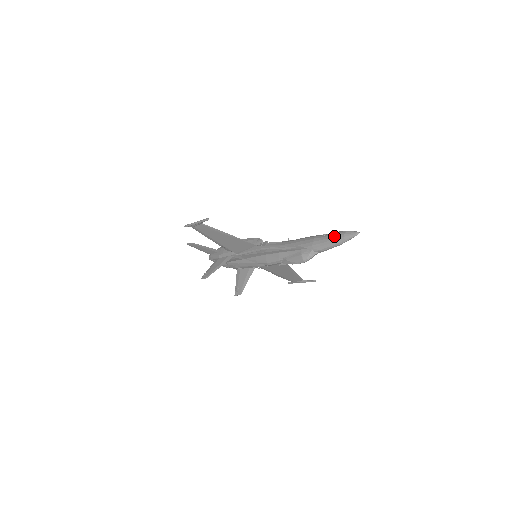
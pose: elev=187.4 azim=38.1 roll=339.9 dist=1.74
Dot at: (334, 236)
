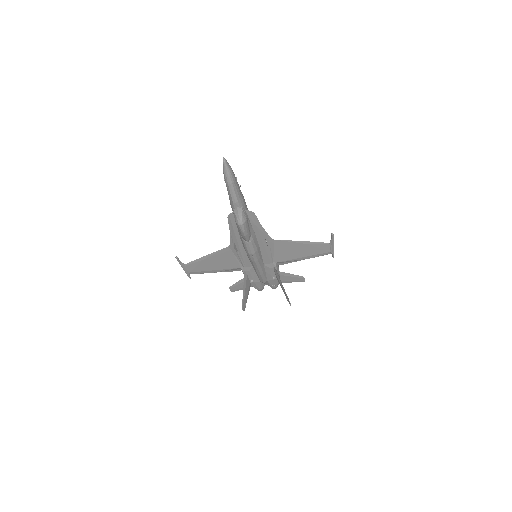
Dot at: (225, 181)
